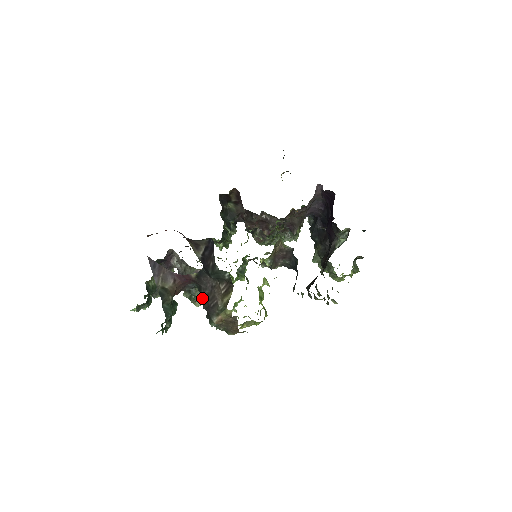
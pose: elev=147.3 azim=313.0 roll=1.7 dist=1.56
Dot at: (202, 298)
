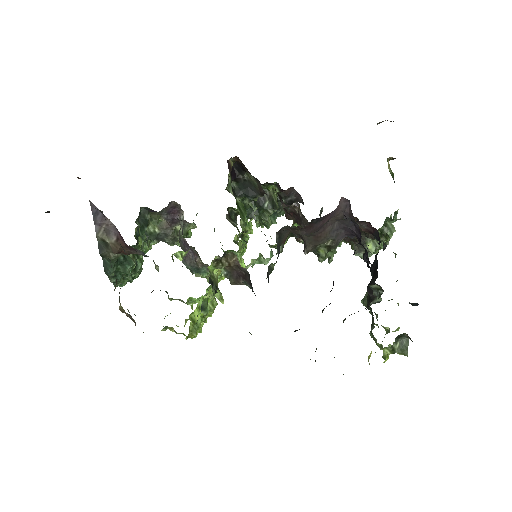
Dot at: occluded
